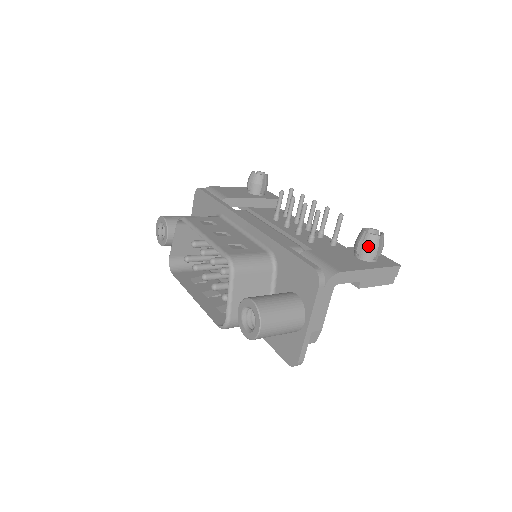
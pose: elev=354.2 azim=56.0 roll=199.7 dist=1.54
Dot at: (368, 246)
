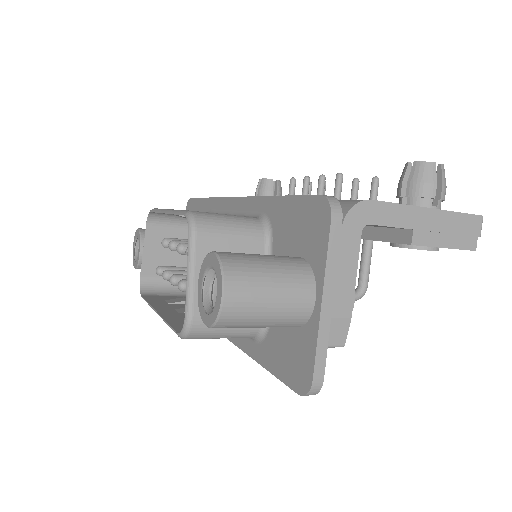
Dot at: (418, 181)
